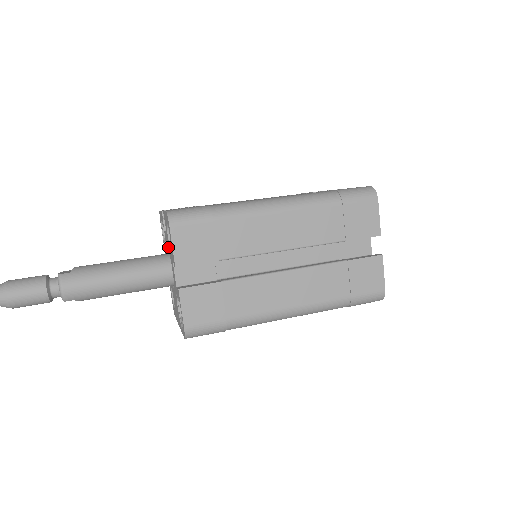
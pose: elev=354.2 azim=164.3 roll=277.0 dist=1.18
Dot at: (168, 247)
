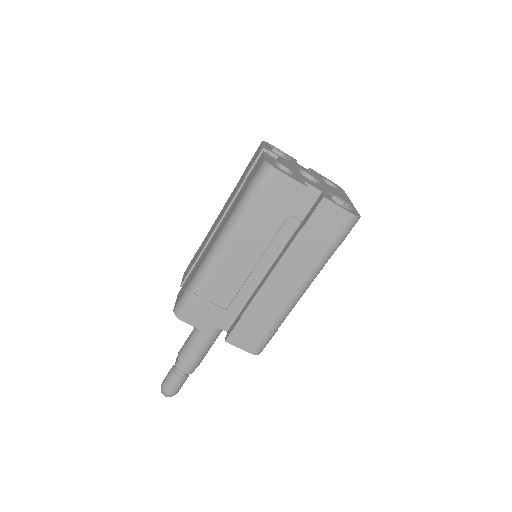
Dot at: occluded
